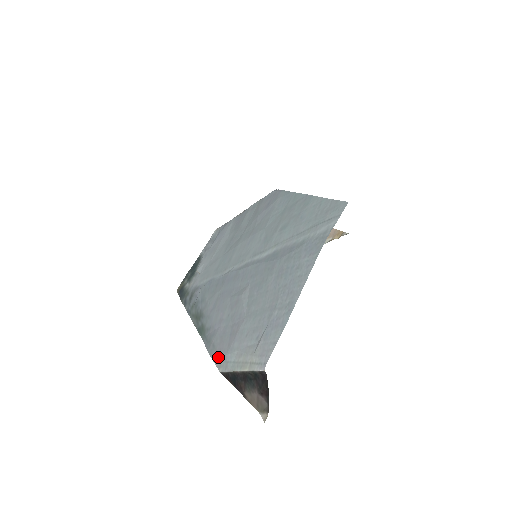
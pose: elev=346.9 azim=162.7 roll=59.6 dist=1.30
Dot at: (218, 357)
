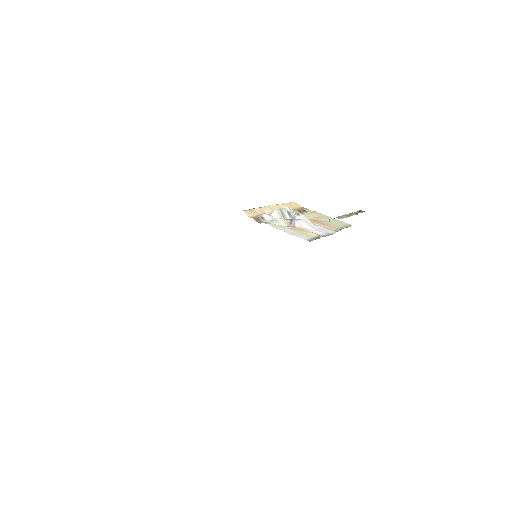
Dot at: occluded
